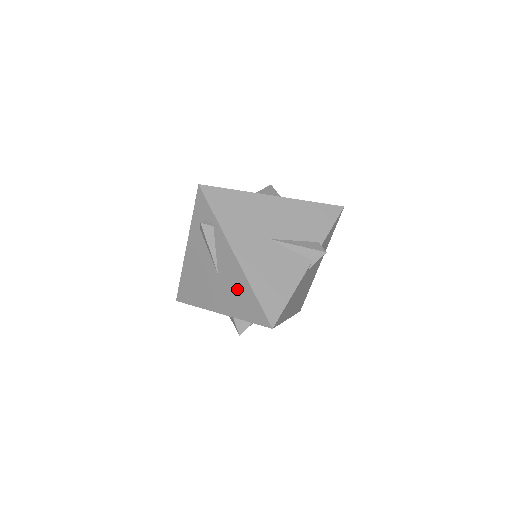
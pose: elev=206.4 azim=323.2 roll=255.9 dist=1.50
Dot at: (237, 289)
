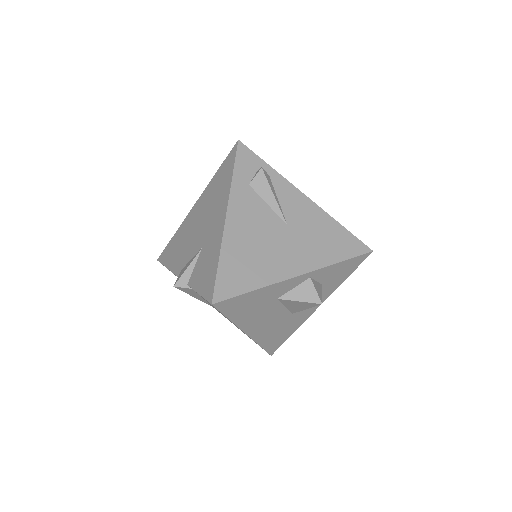
Dot at: (319, 230)
